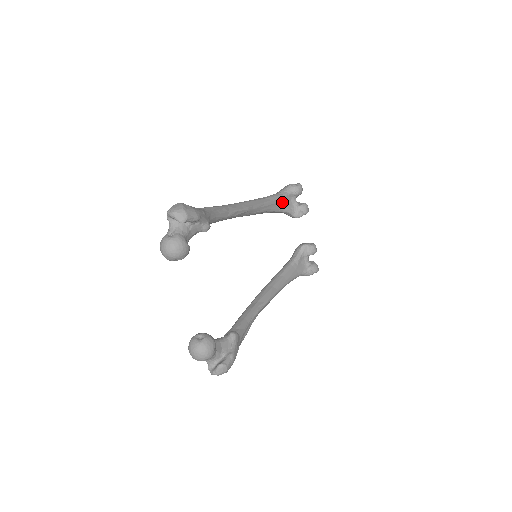
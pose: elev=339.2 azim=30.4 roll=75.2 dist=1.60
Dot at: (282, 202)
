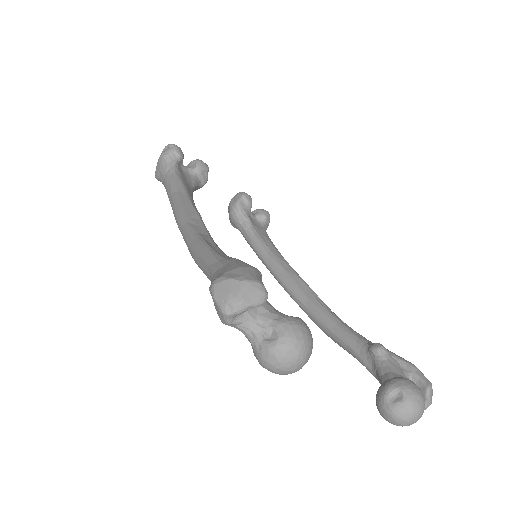
Dot at: (184, 180)
